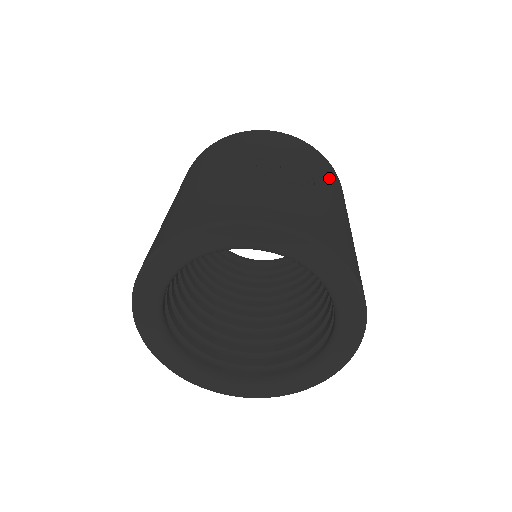
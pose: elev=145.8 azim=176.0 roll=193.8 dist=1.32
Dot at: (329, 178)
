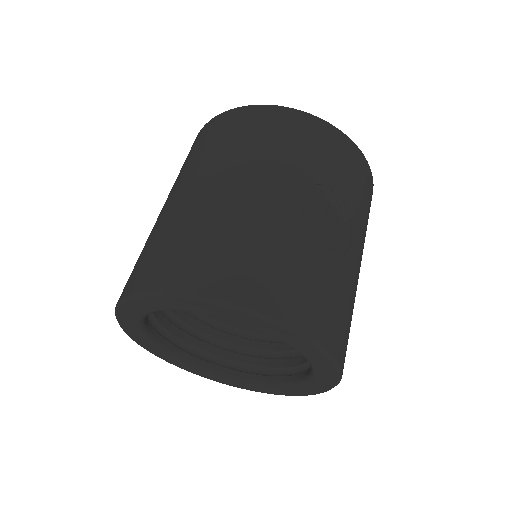
Dot at: (365, 217)
